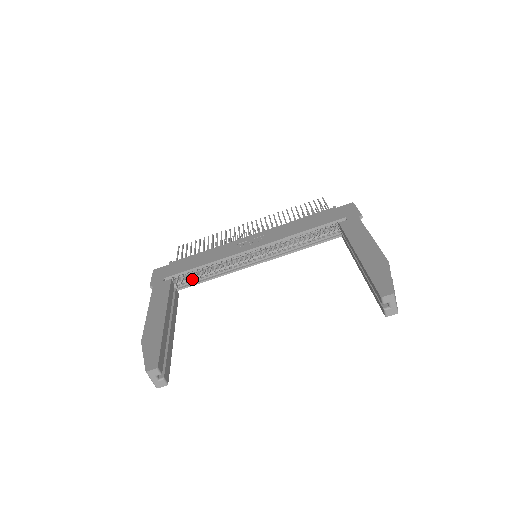
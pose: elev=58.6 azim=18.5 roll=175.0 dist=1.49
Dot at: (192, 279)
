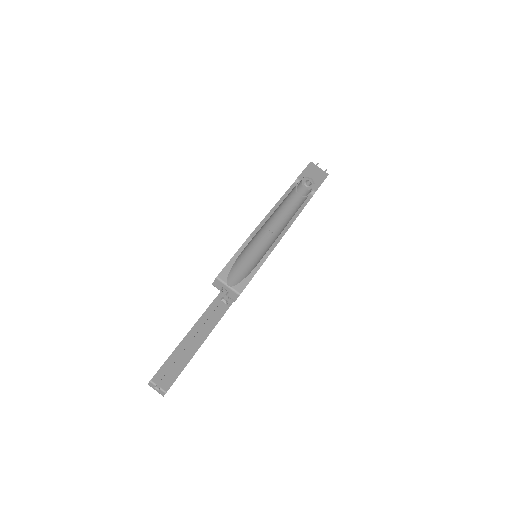
Dot at: occluded
